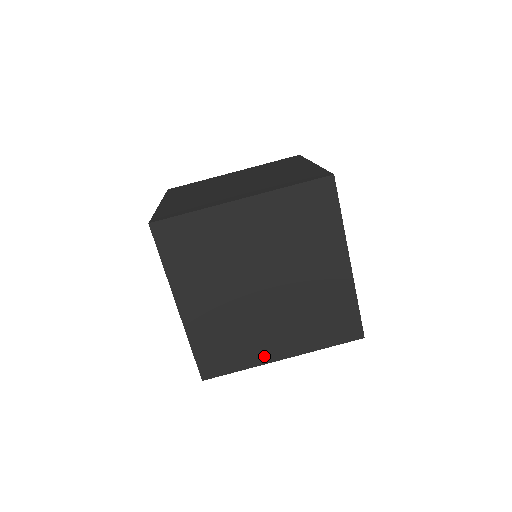
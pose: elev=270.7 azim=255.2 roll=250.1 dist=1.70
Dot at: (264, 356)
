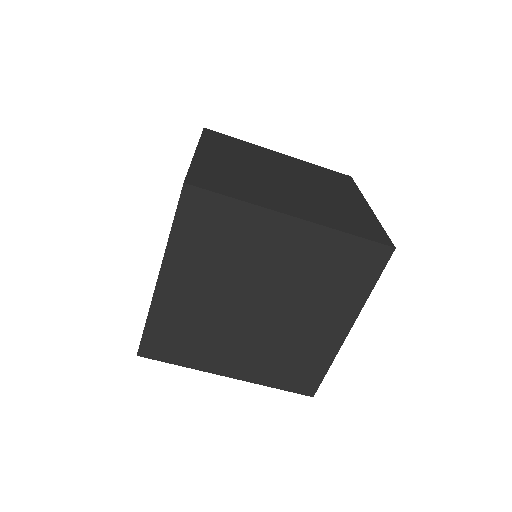
Dot at: (212, 365)
